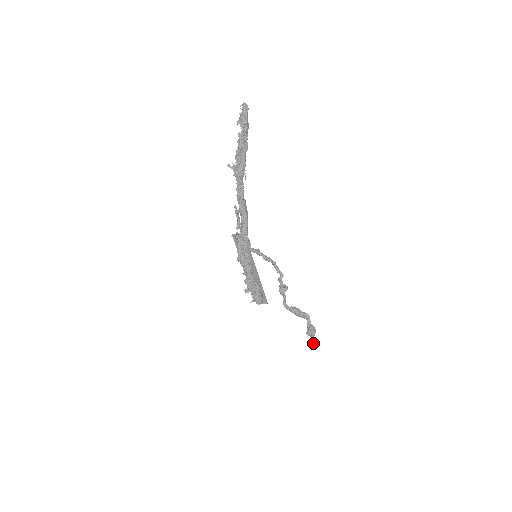
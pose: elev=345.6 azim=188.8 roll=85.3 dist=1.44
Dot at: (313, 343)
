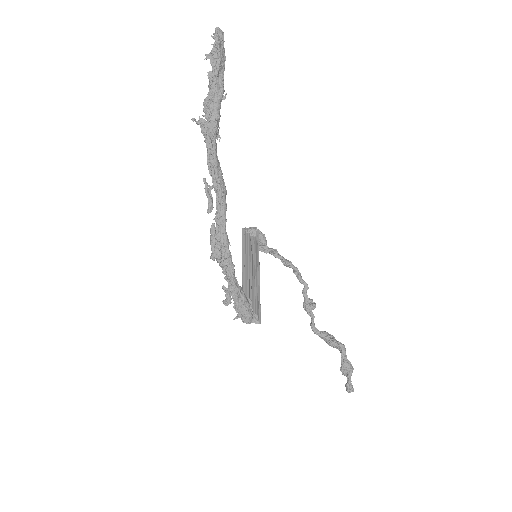
Dot at: (349, 385)
